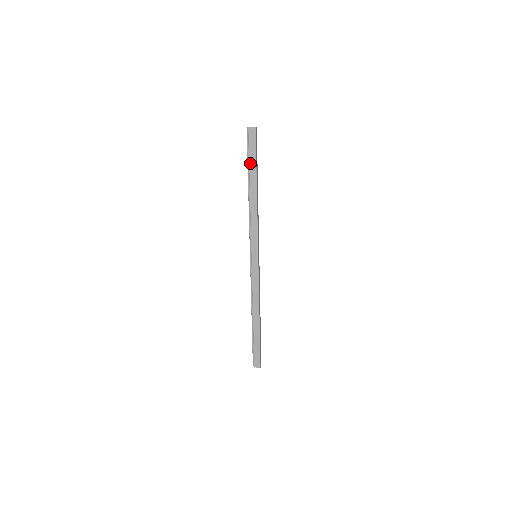
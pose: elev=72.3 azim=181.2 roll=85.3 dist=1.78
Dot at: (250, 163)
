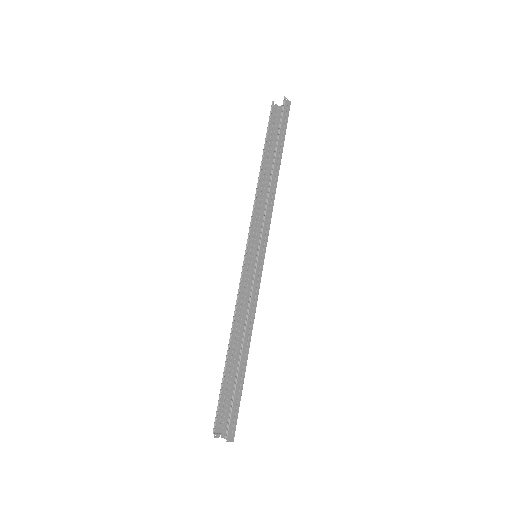
Dot at: (280, 136)
